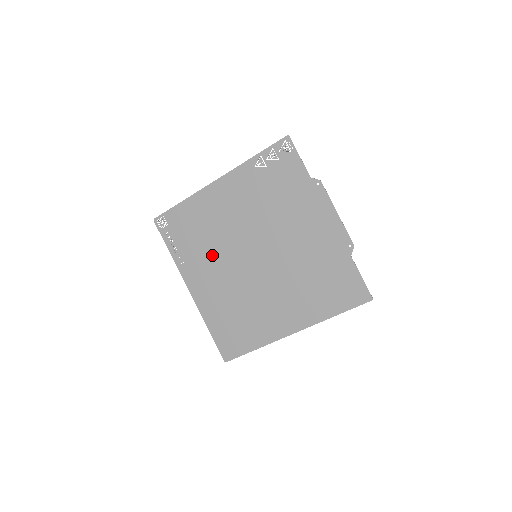
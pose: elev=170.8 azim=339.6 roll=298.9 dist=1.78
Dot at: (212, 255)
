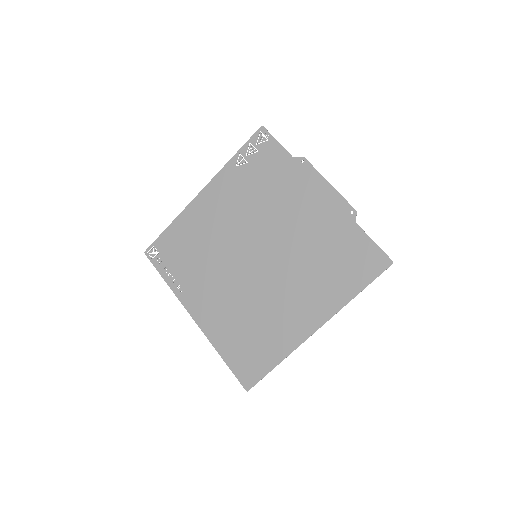
Dot at: (210, 270)
